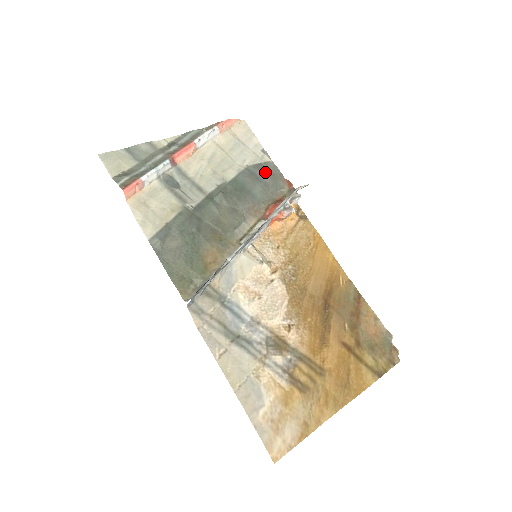
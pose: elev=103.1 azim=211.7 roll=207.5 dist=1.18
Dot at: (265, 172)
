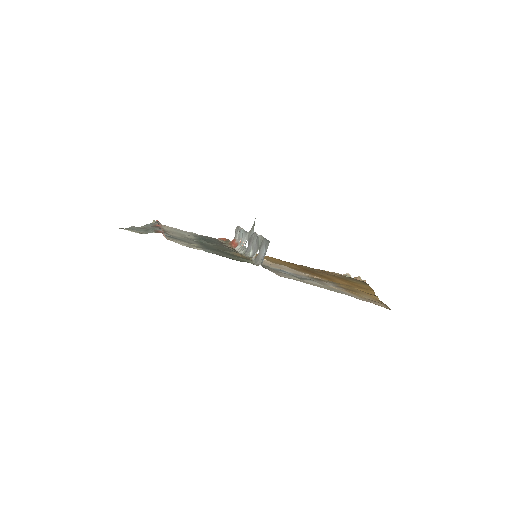
Dot at: (205, 237)
